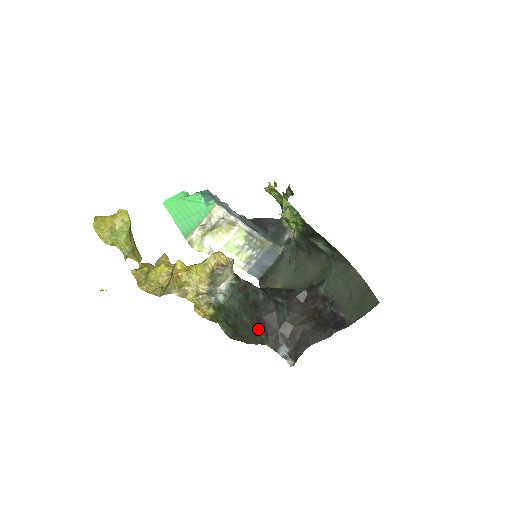
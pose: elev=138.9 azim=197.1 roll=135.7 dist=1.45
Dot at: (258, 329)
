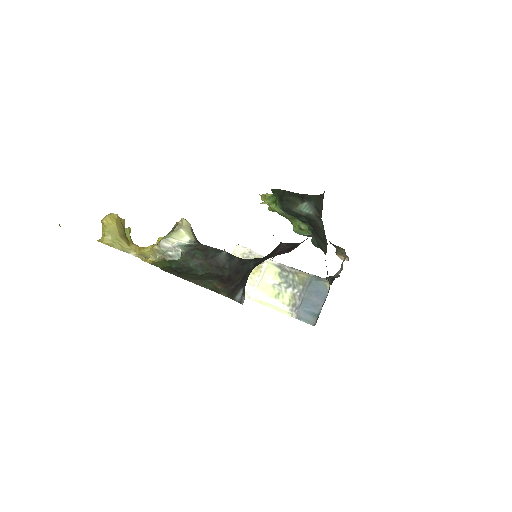
Dot at: (213, 280)
